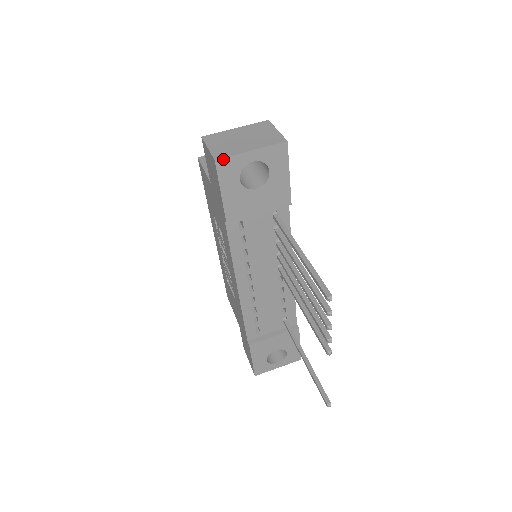
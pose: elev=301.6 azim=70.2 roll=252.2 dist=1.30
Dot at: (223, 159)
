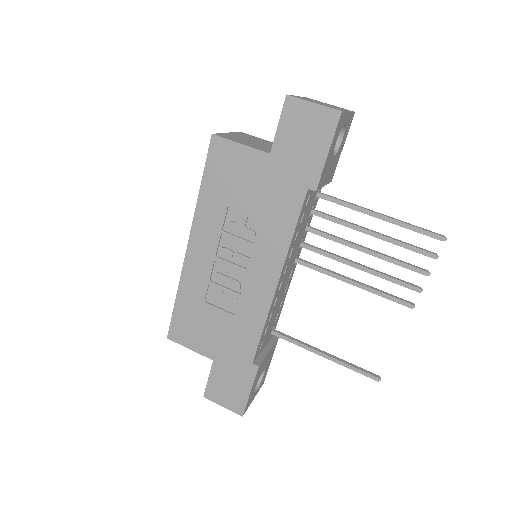
Dot at: (343, 113)
